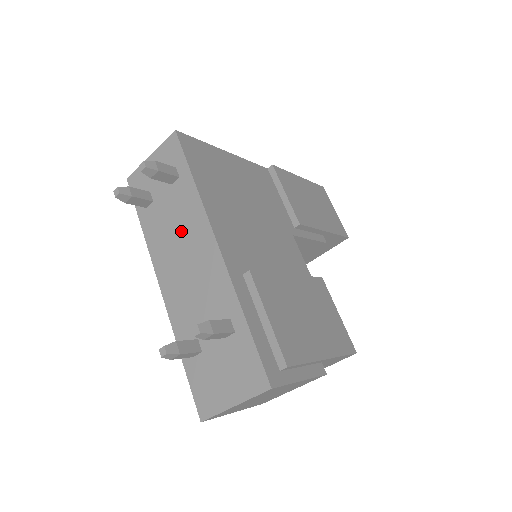
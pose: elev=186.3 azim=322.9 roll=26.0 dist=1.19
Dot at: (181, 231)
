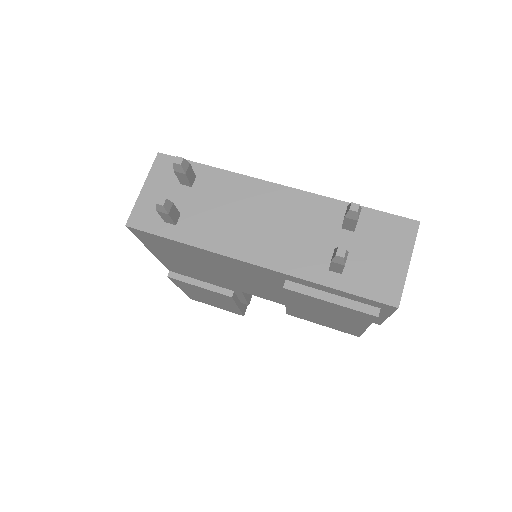
Dot at: (236, 207)
